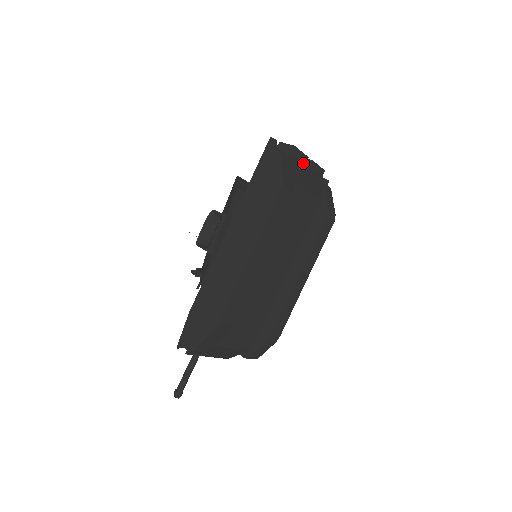
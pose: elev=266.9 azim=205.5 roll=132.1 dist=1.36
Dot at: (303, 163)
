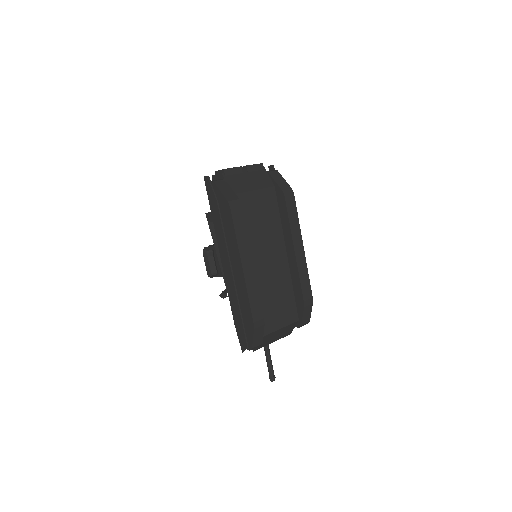
Dot at: (240, 173)
